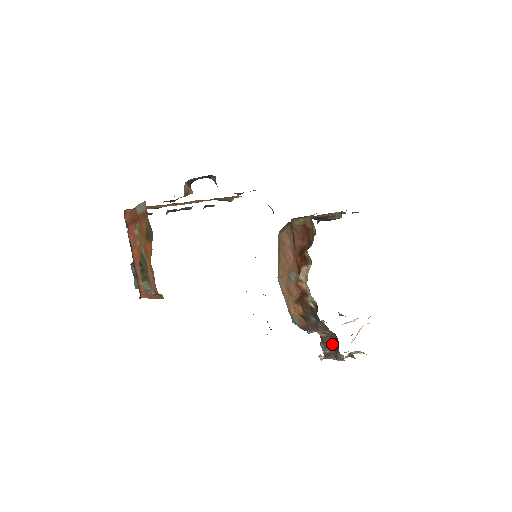
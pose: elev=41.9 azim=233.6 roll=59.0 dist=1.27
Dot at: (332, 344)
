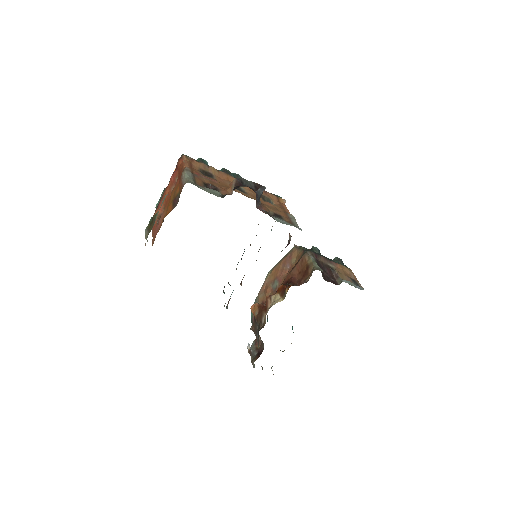
Dot at: (258, 350)
